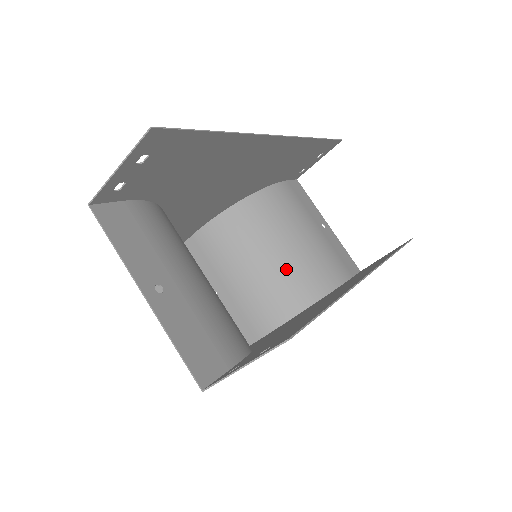
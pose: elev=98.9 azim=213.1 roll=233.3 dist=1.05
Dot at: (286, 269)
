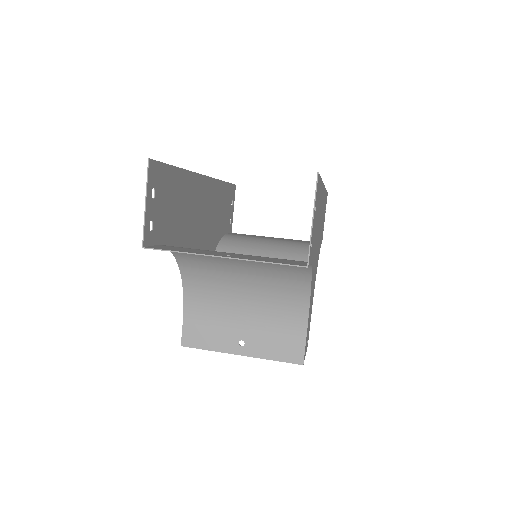
Dot at: occluded
